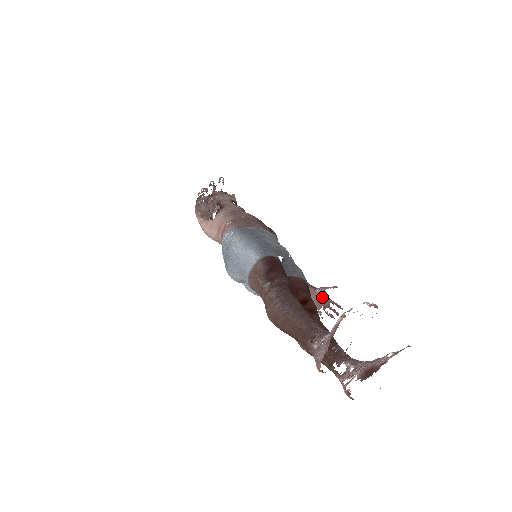
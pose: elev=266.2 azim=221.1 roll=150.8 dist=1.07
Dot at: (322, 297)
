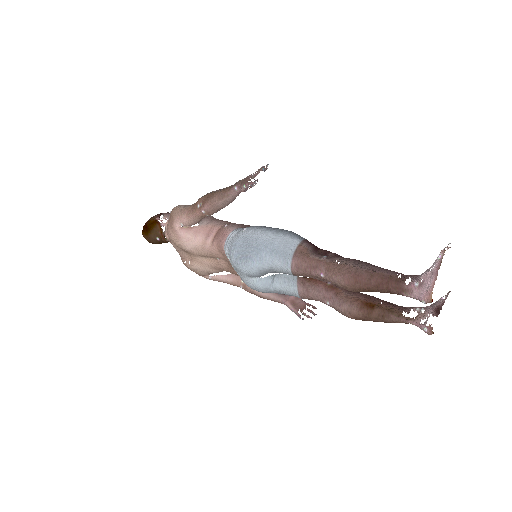
Dot at: (298, 301)
